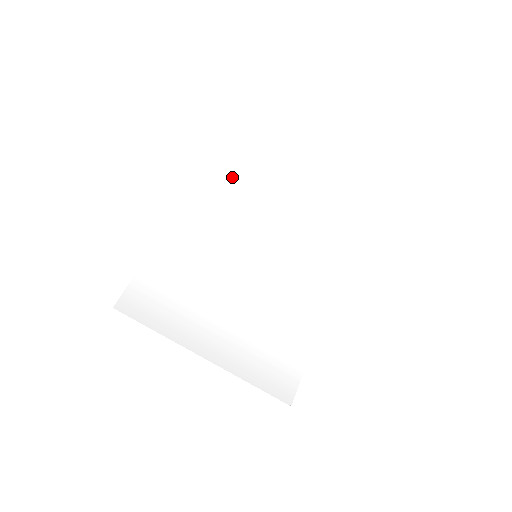
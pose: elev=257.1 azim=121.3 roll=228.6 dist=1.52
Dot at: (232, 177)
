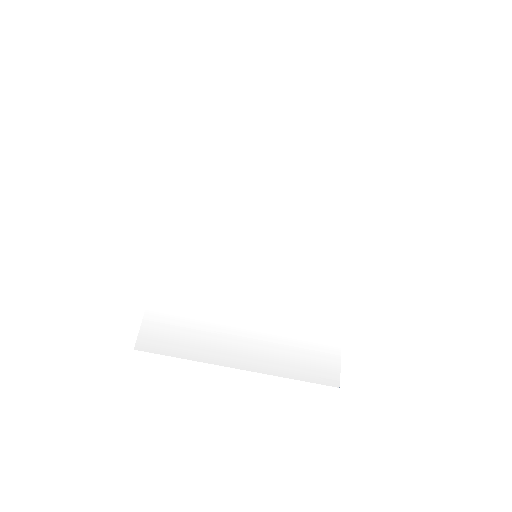
Dot at: (208, 190)
